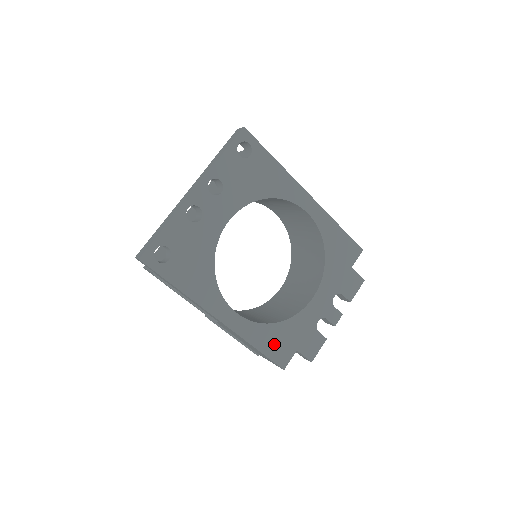
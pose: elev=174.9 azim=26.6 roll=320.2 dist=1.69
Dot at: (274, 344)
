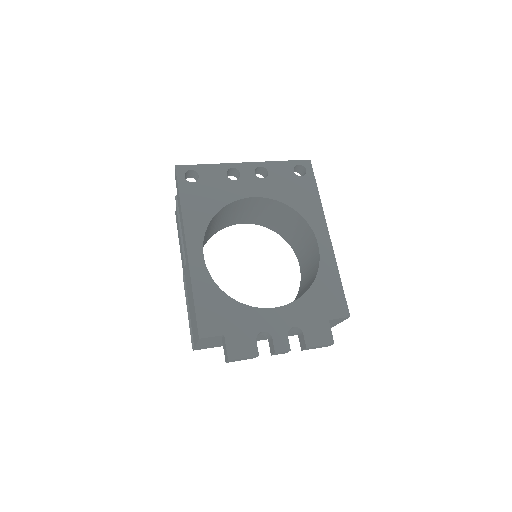
Dot at: (210, 308)
